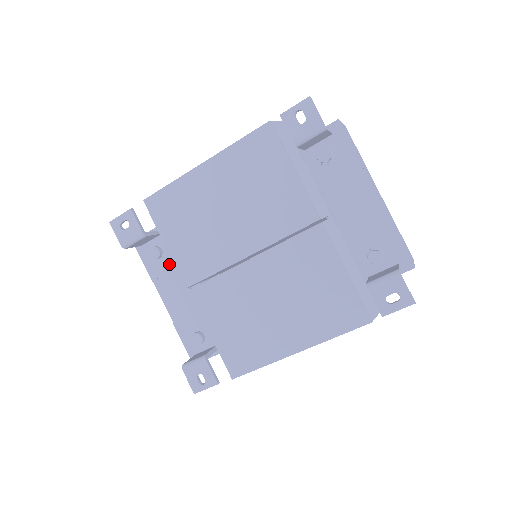
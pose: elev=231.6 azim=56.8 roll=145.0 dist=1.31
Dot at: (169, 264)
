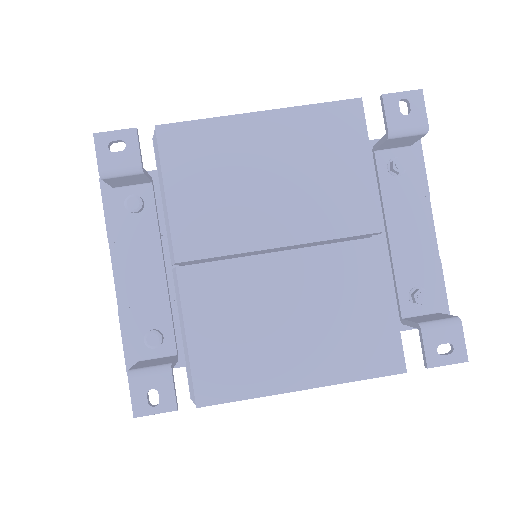
Dot at: (147, 226)
